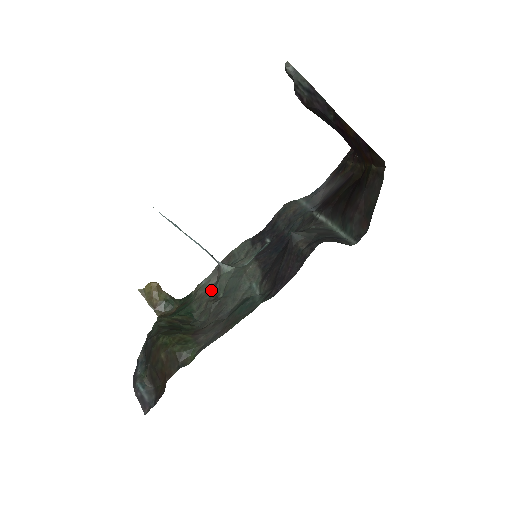
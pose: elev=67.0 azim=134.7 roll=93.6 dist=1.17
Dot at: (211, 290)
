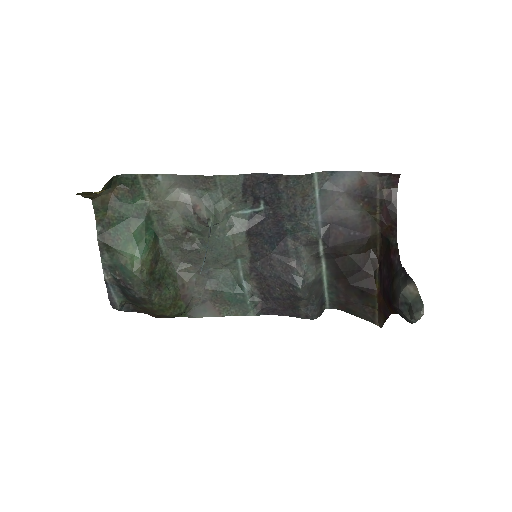
Dot at: (178, 211)
